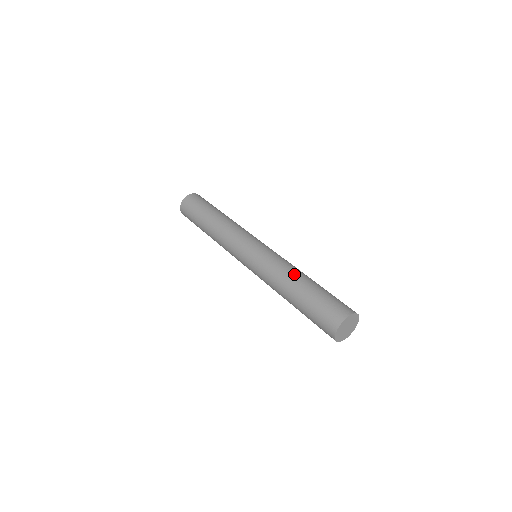
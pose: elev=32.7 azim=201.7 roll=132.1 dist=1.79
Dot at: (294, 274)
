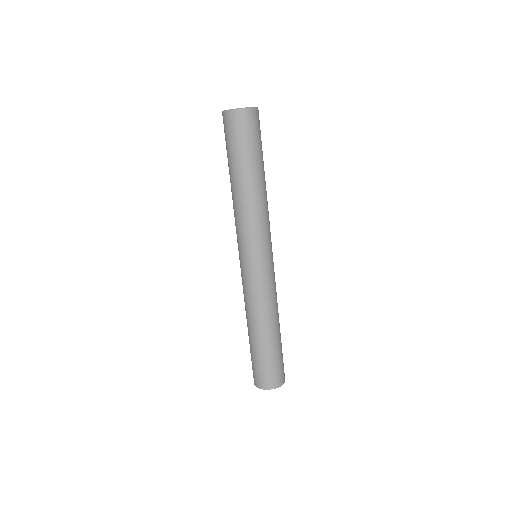
Dot at: (255, 323)
